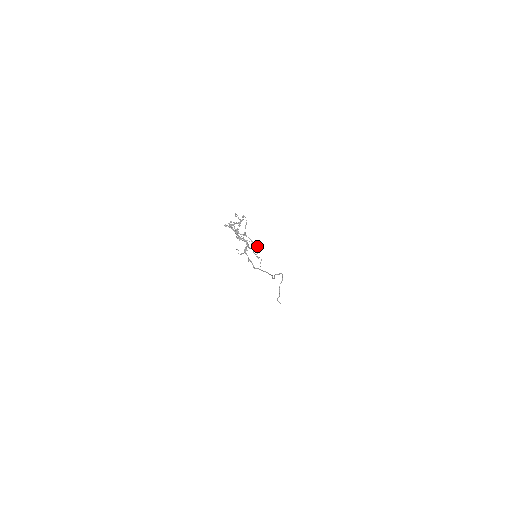
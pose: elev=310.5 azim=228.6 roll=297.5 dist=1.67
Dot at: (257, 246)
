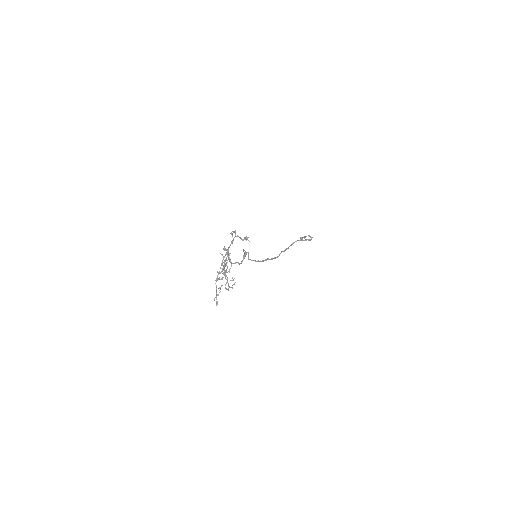
Dot at: (229, 287)
